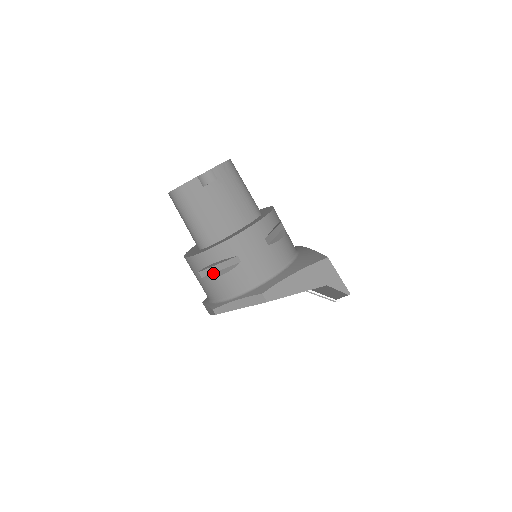
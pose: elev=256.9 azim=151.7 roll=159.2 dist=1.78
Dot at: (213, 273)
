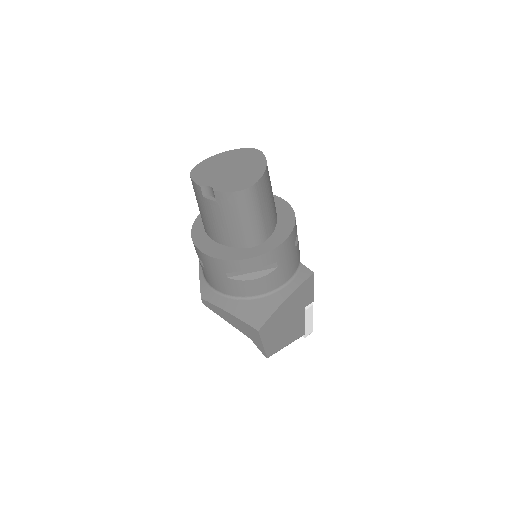
Dot at: occluded
